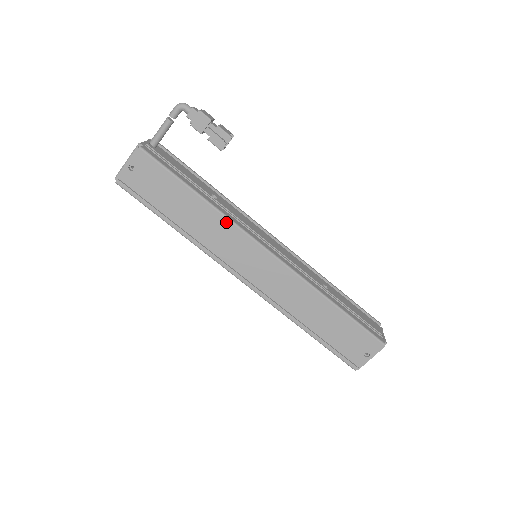
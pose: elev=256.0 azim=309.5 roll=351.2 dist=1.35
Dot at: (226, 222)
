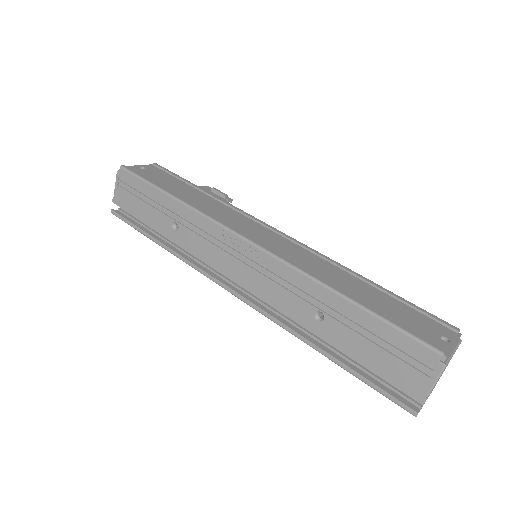
Dot at: (232, 206)
